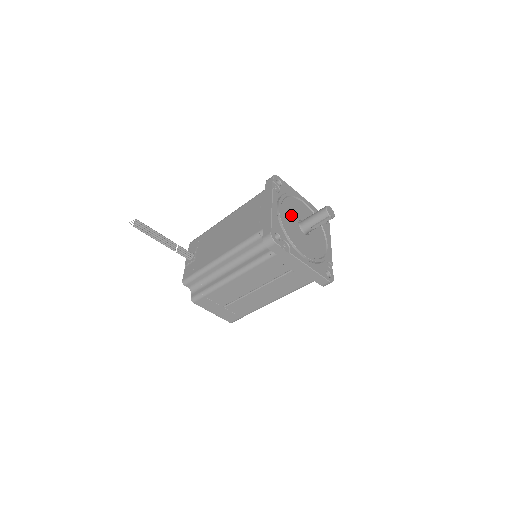
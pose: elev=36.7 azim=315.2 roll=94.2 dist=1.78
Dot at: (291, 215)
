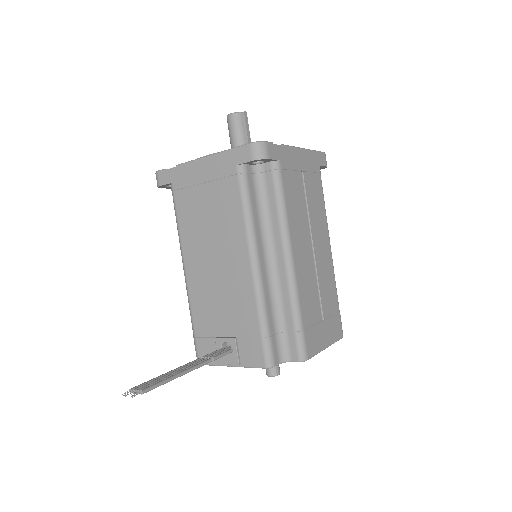
Dot at: occluded
